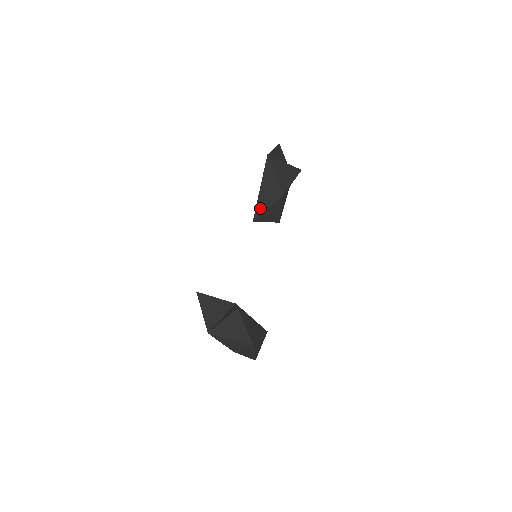
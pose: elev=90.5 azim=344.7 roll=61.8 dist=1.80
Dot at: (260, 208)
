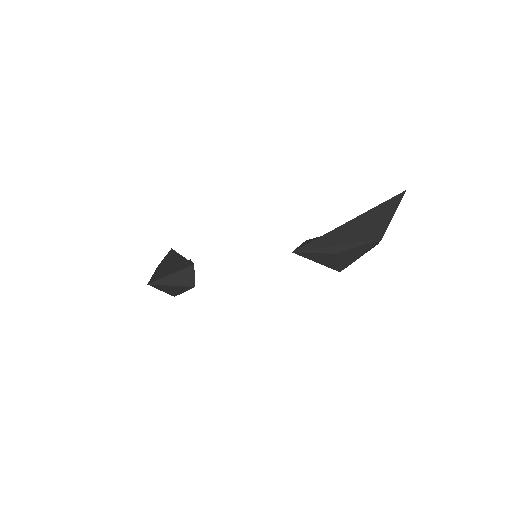
Dot at: (312, 256)
